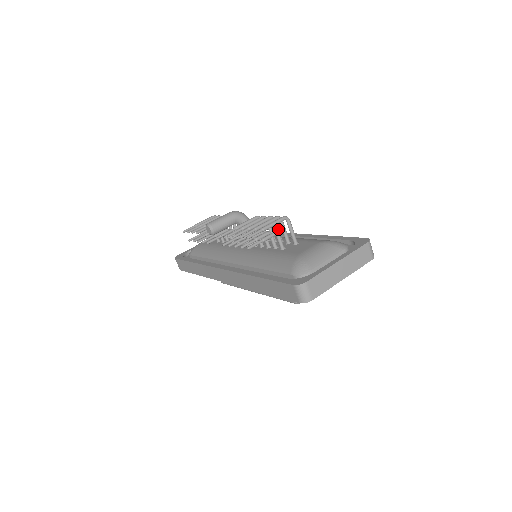
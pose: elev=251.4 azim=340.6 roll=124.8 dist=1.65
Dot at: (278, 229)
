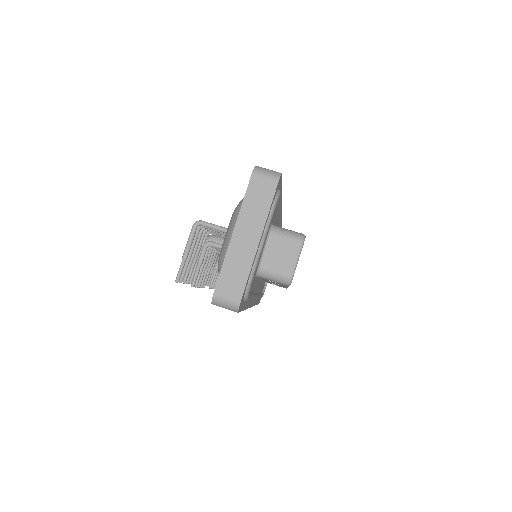
Dot at: occluded
